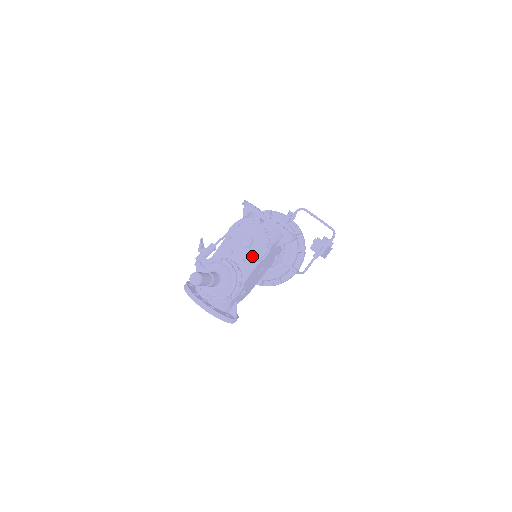
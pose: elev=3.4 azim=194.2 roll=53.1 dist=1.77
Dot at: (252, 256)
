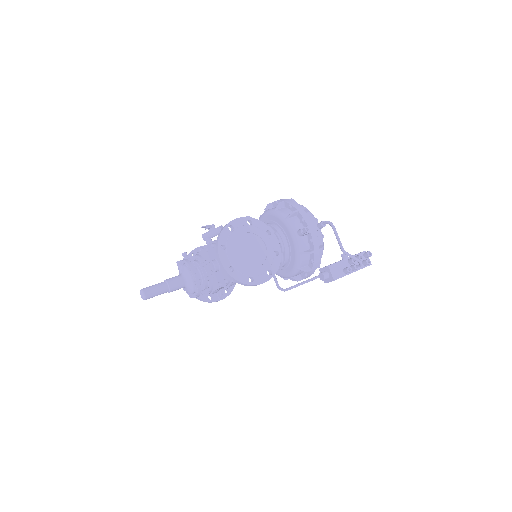
Dot at: (218, 279)
